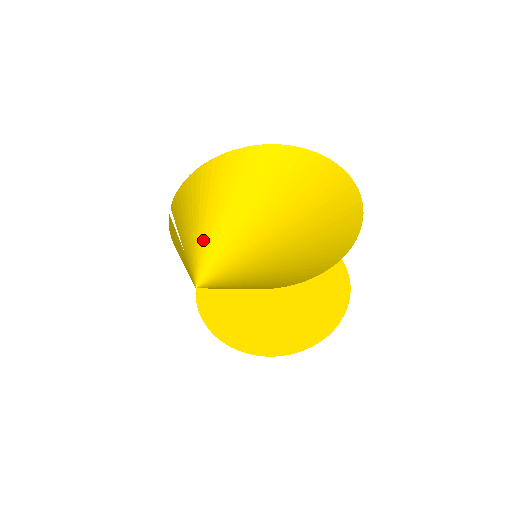
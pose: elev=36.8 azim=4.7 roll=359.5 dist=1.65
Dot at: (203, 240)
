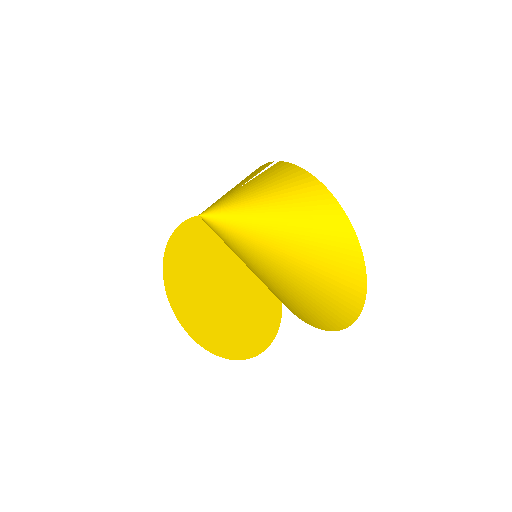
Dot at: (248, 206)
